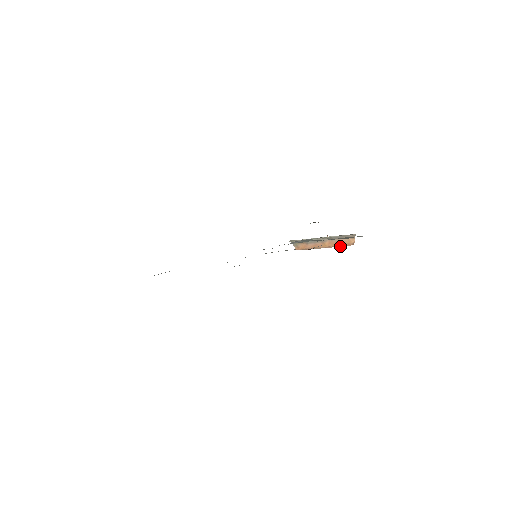
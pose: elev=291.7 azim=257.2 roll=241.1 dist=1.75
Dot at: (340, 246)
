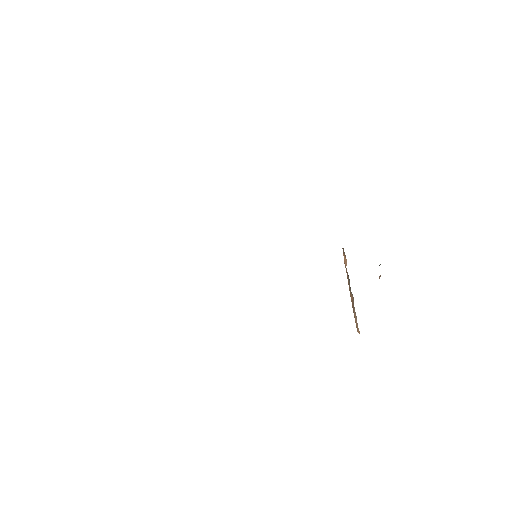
Dot at: occluded
